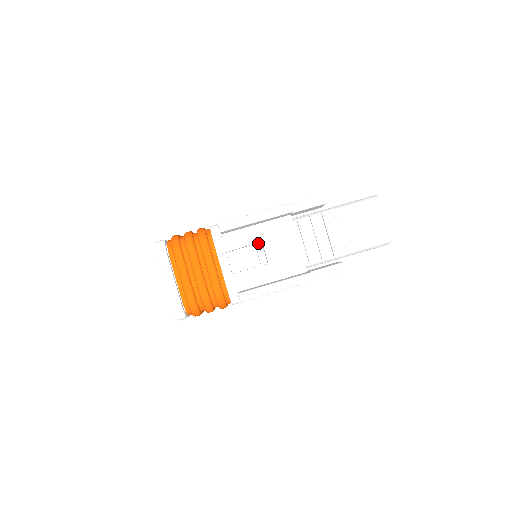
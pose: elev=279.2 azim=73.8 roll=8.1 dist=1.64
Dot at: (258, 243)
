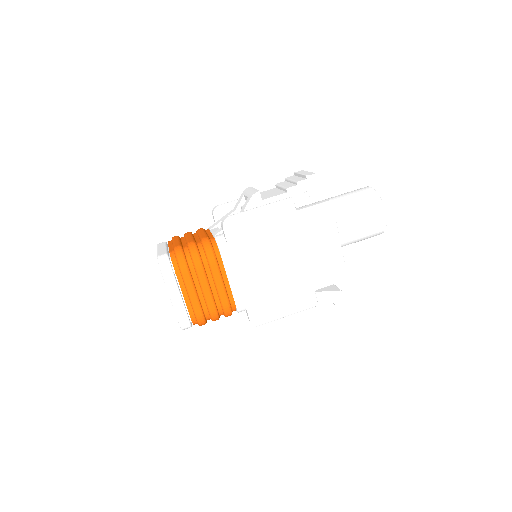
Dot at: (243, 205)
